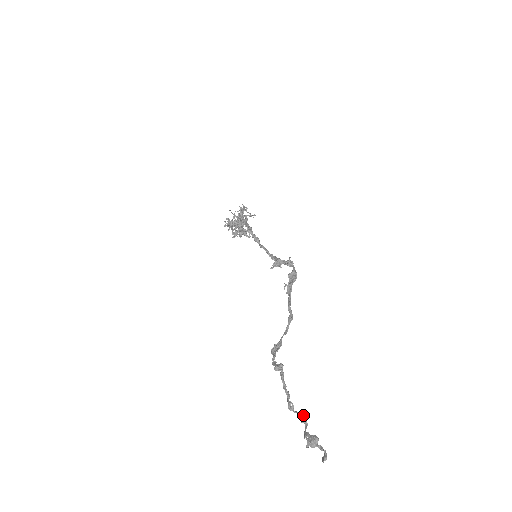
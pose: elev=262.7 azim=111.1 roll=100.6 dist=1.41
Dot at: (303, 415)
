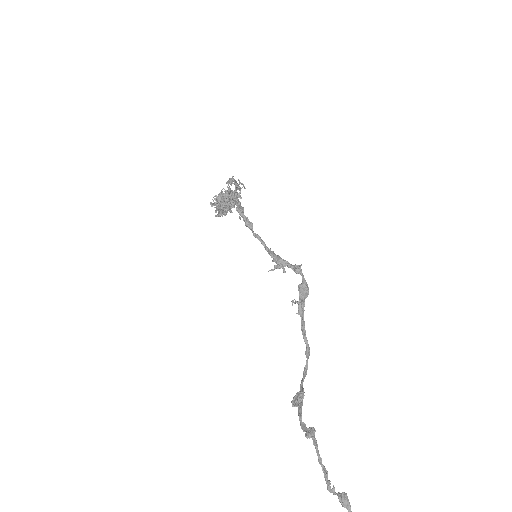
Dot at: (347, 500)
